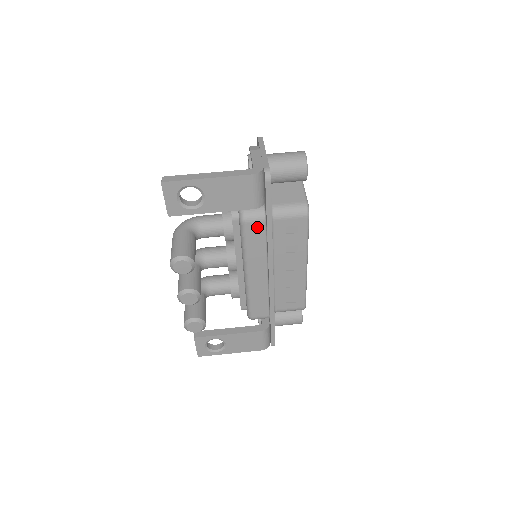
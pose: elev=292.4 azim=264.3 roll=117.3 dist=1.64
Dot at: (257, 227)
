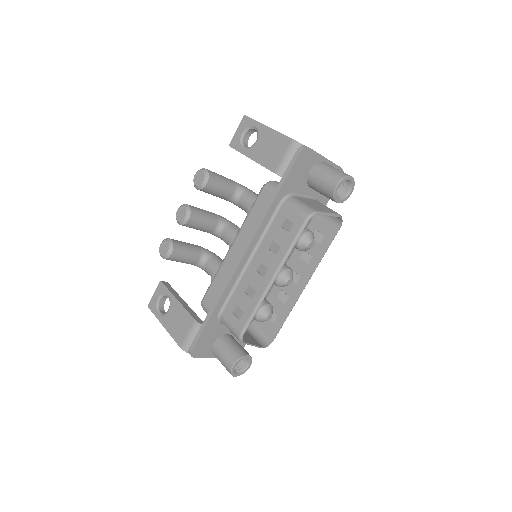
Dot at: (267, 199)
